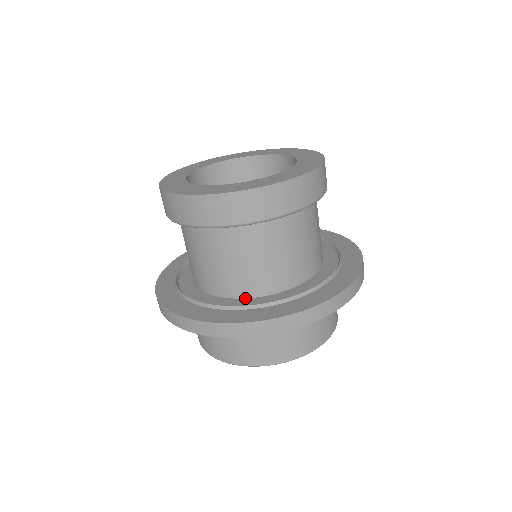
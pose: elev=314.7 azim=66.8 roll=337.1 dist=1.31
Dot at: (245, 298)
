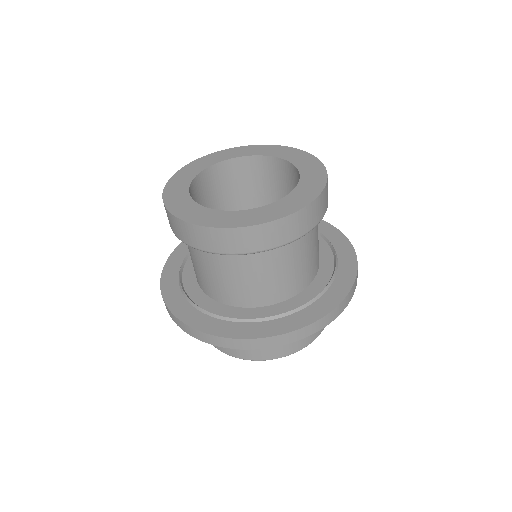
Dot at: (247, 307)
